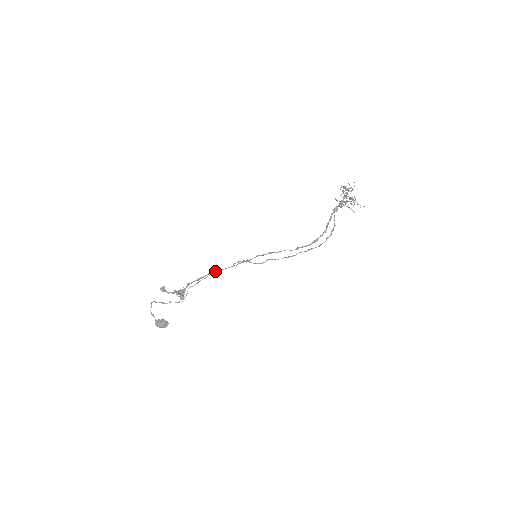
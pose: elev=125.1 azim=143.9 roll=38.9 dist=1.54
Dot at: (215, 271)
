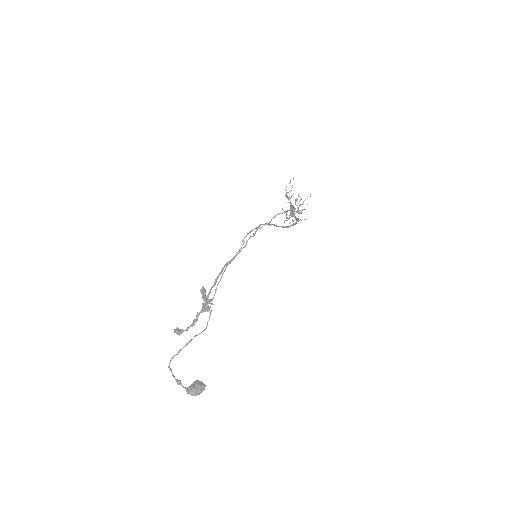
Dot at: (228, 262)
